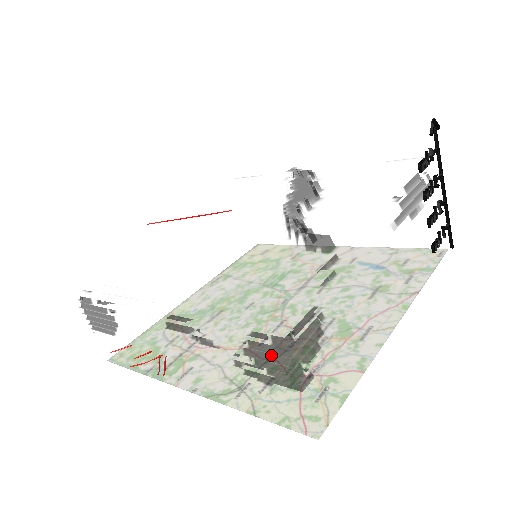
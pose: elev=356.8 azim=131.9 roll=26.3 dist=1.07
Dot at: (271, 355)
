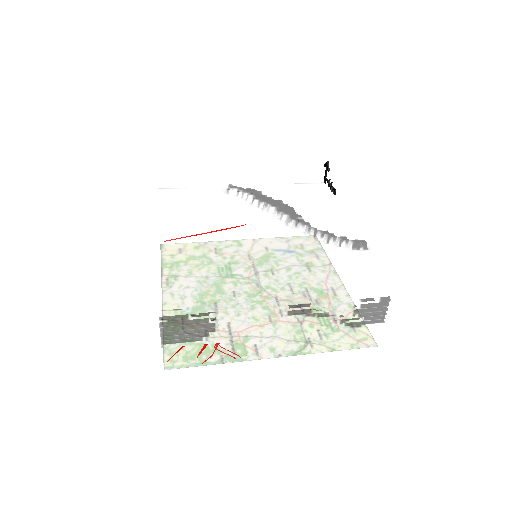
Dot at: (373, 309)
